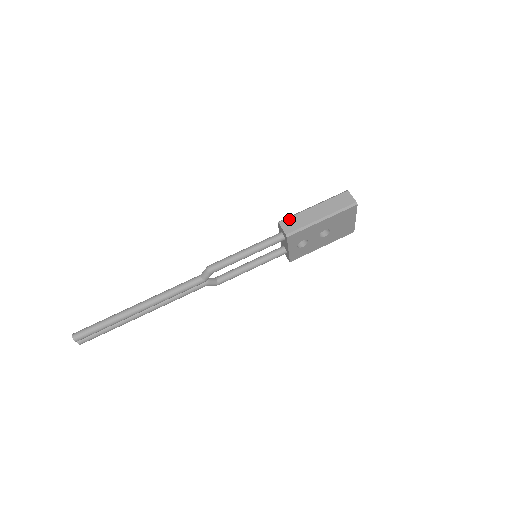
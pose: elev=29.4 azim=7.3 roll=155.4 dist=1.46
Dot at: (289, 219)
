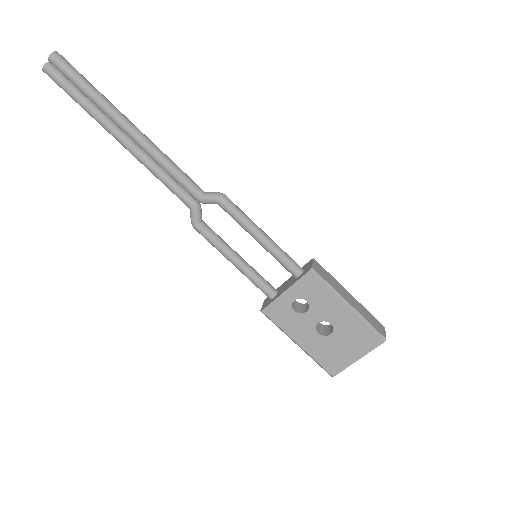
Dot at: (324, 269)
